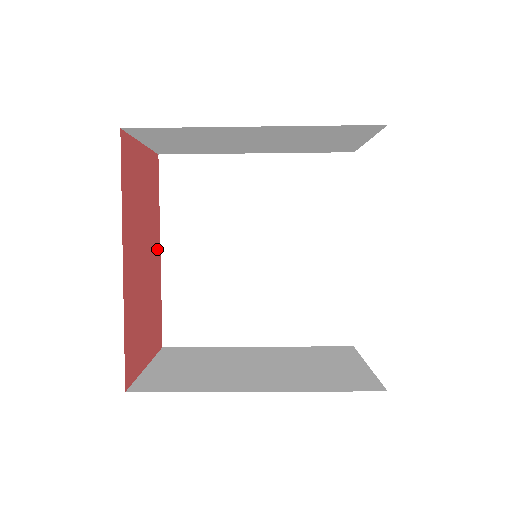
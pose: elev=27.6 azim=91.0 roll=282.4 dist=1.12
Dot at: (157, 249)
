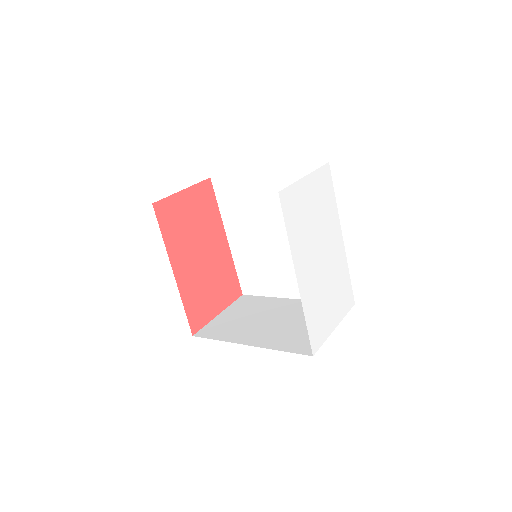
Dot at: (222, 240)
